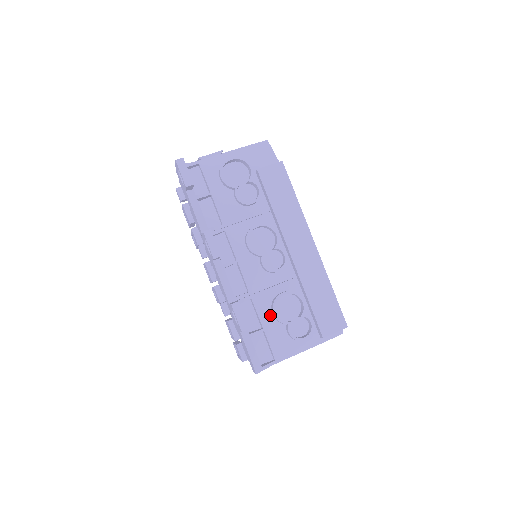
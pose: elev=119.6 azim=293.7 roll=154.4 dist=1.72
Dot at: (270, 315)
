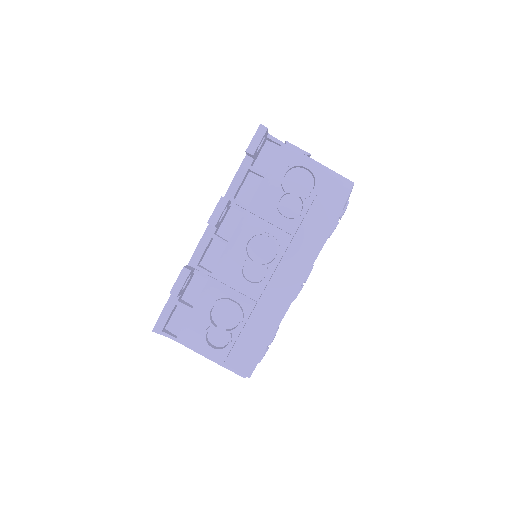
Dot at: (208, 305)
